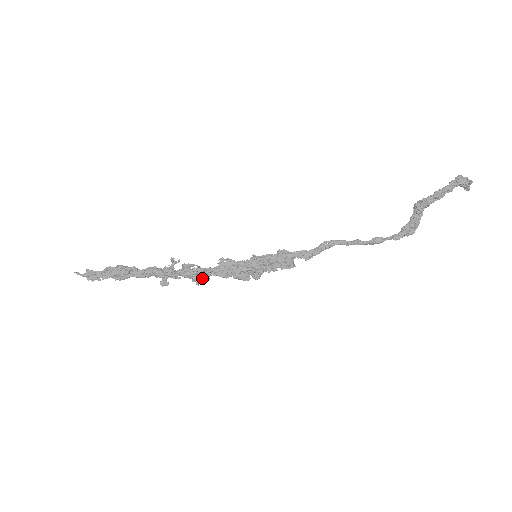
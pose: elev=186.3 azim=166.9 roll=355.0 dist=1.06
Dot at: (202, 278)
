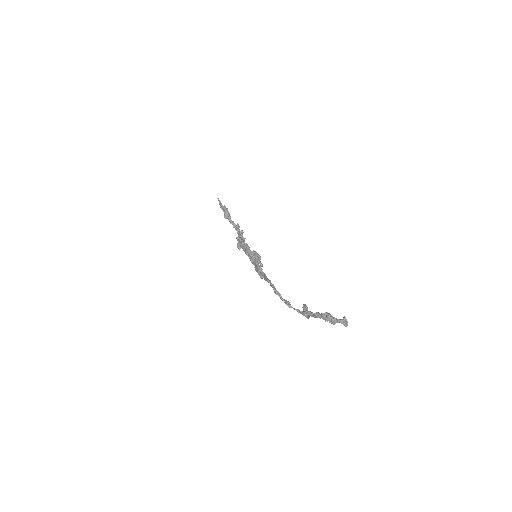
Dot at: (238, 247)
